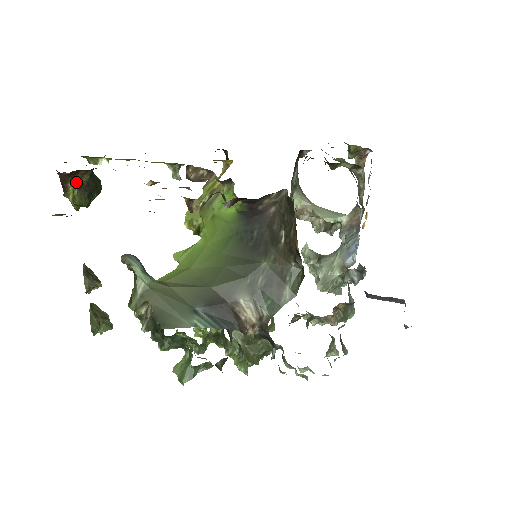
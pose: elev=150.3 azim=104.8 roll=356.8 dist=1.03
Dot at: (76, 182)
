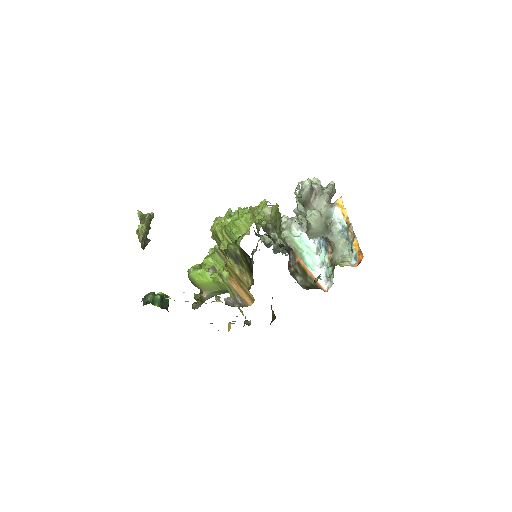
Dot at: occluded
